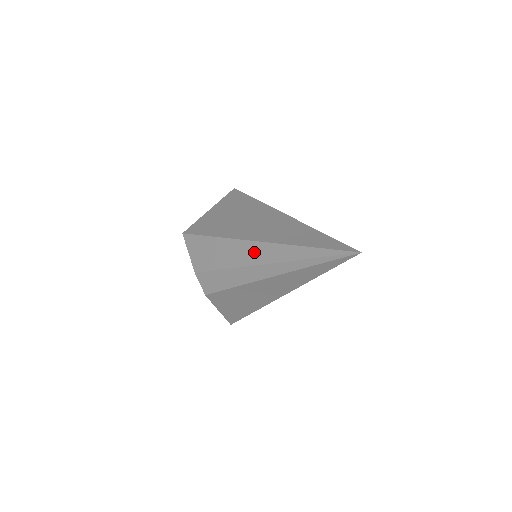
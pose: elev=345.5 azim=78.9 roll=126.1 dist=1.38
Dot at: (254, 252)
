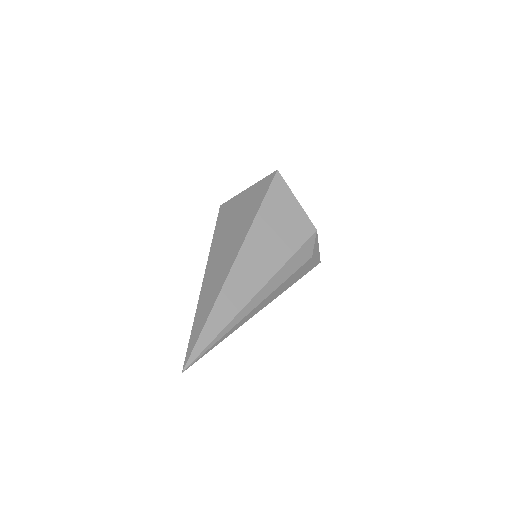
Dot at: occluded
